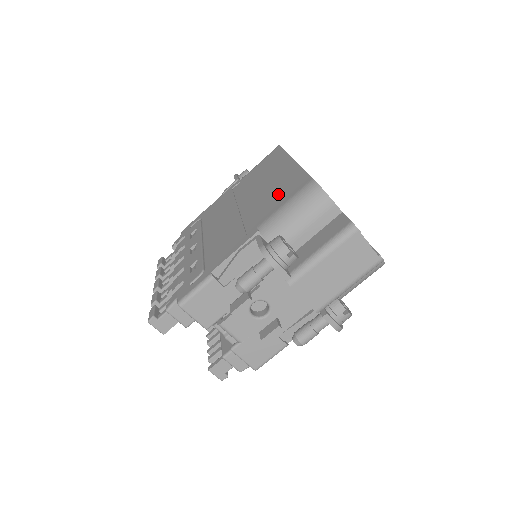
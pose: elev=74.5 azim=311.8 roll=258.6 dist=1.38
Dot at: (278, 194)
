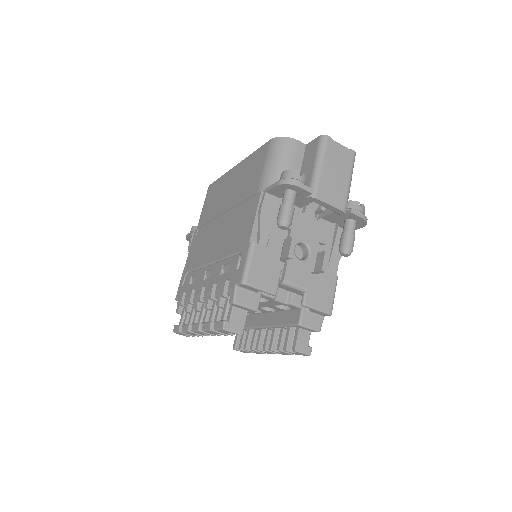
Dot at: (250, 175)
